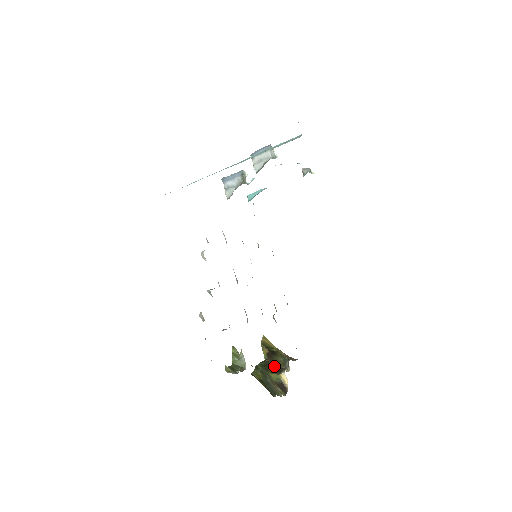
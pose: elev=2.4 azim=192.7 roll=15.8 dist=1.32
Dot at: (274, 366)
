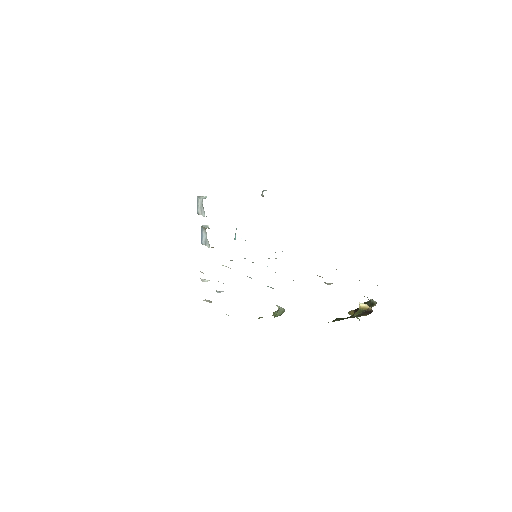
Dot at: occluded
